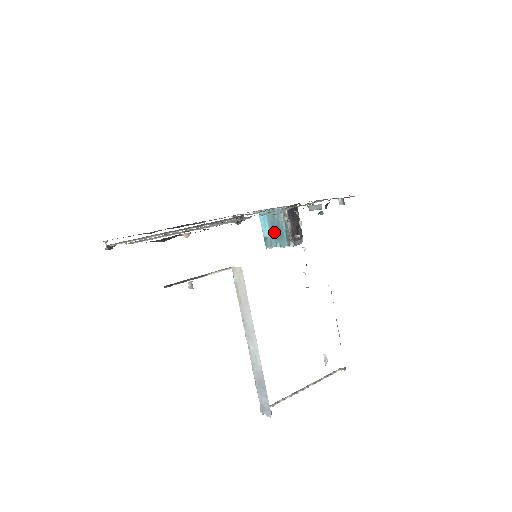
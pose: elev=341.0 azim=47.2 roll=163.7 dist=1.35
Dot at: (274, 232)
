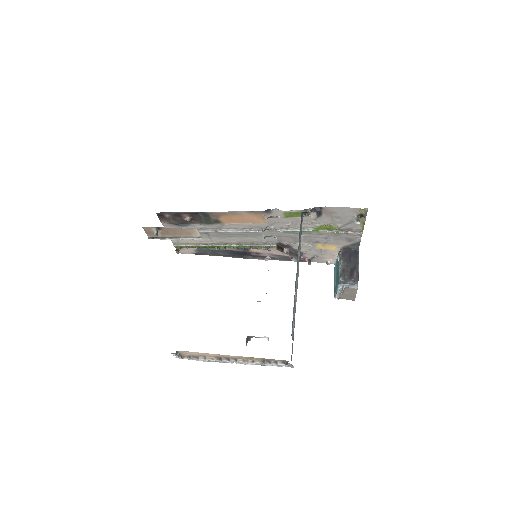
Dot at: (337, 278)
